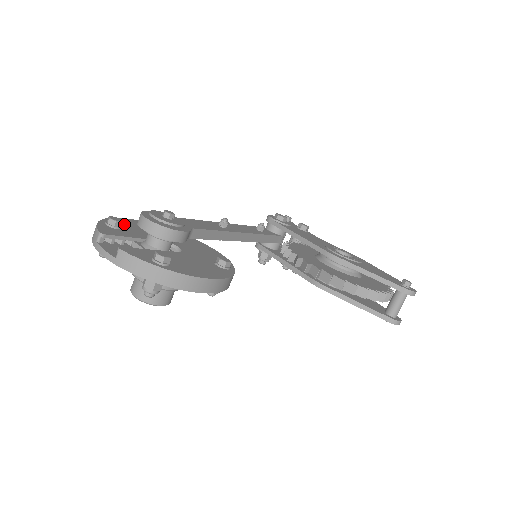
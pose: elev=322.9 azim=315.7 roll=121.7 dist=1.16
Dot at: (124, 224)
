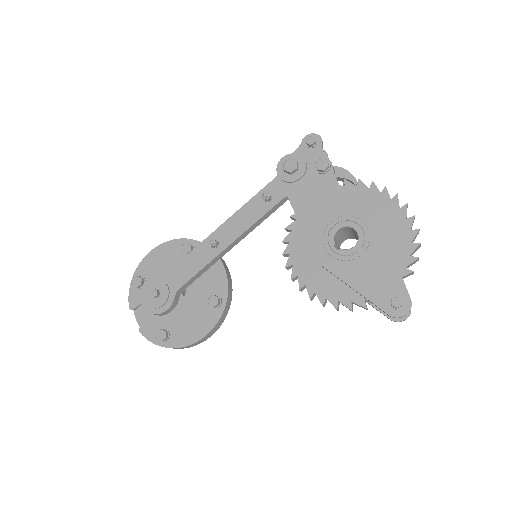
Dot at: (148, 269)
